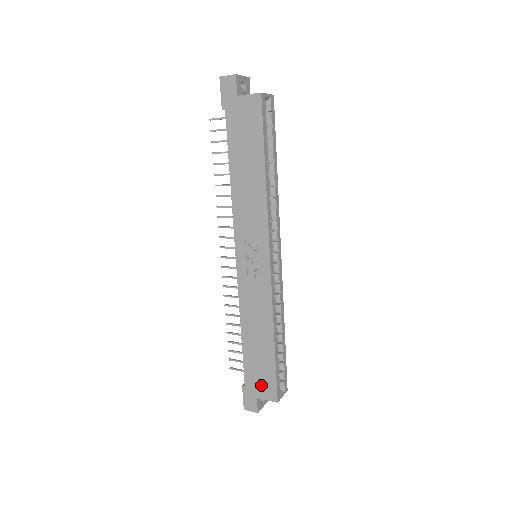
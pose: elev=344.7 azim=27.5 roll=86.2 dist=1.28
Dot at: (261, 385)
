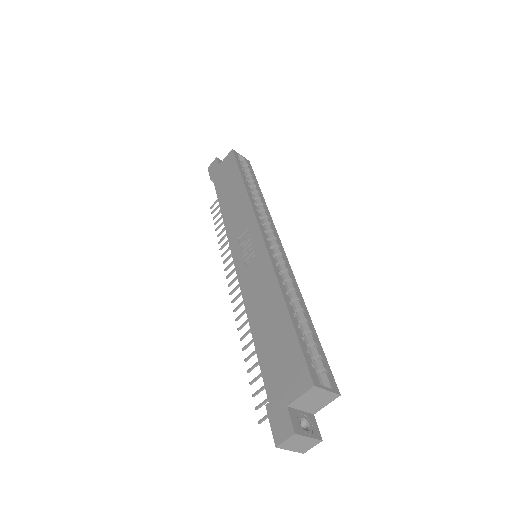
Dot at: (287, 379)
